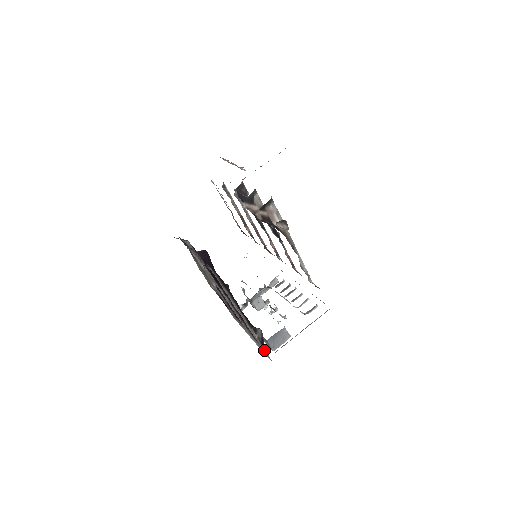
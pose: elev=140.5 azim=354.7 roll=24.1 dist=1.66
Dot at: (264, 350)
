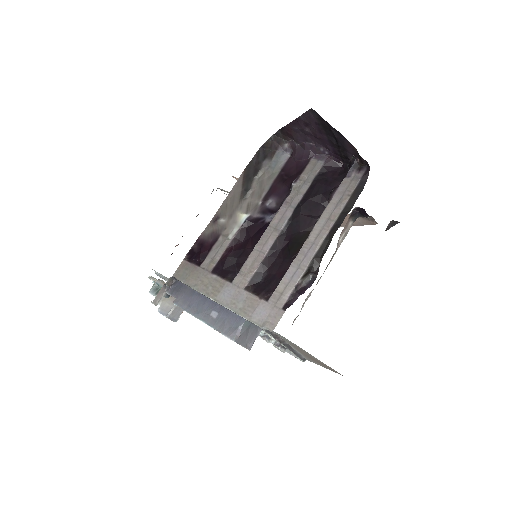
Dot at: (277, 309)
